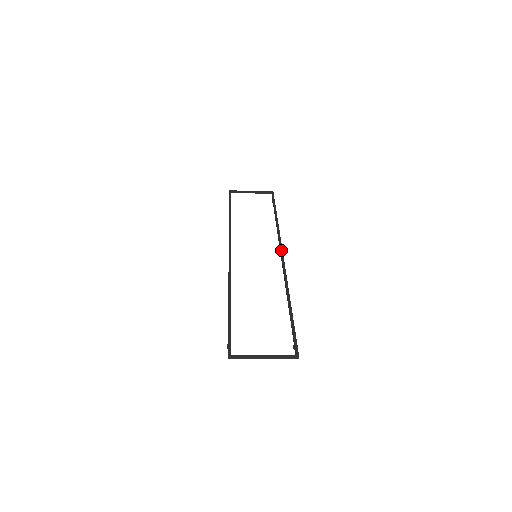
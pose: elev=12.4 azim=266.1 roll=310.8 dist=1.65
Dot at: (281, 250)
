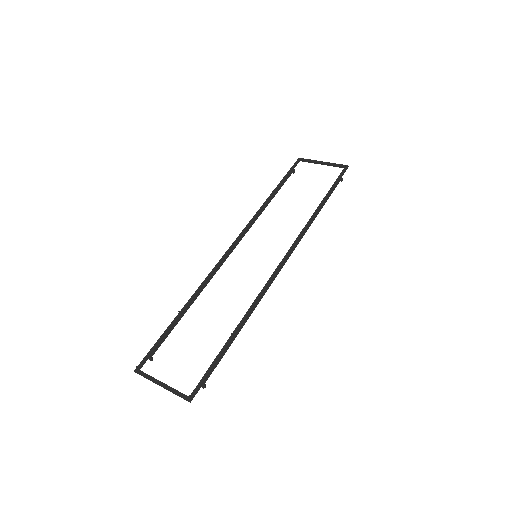
Dot at: (286, 255)
